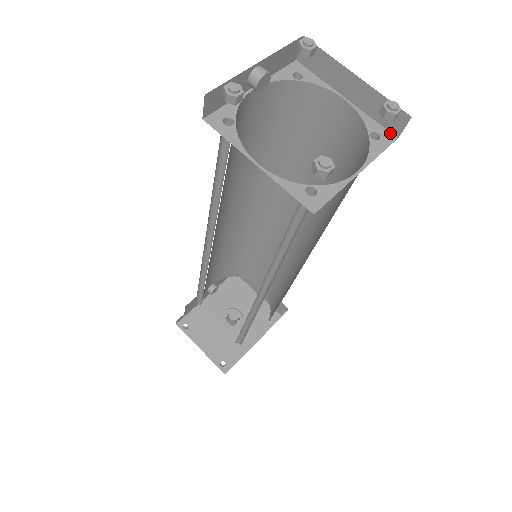
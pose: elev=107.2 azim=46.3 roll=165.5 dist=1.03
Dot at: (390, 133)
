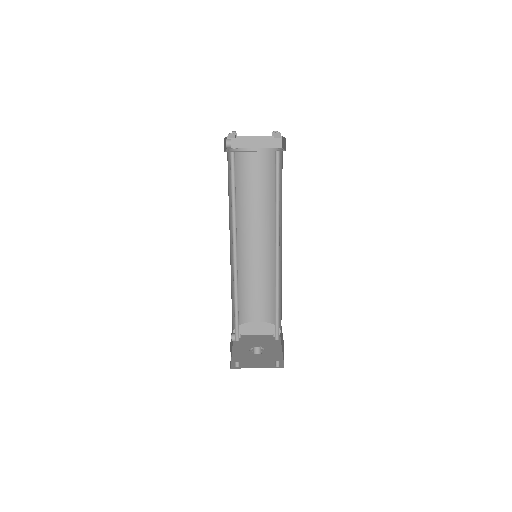
Dot at: occluded
